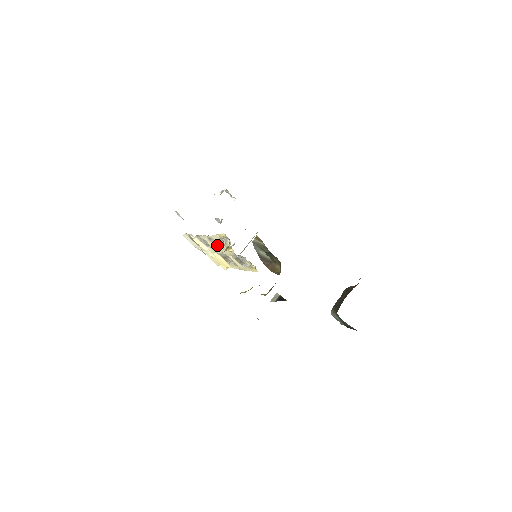
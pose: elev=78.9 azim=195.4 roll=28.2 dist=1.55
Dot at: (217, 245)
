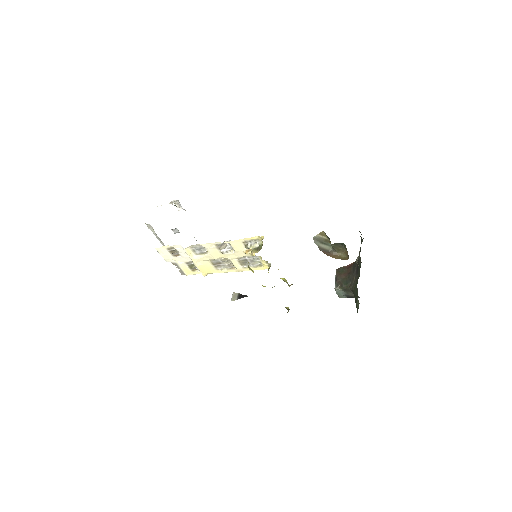
Dot at: (225, 250)
